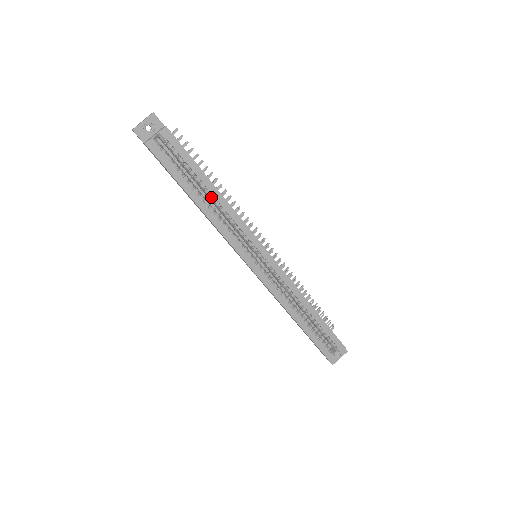
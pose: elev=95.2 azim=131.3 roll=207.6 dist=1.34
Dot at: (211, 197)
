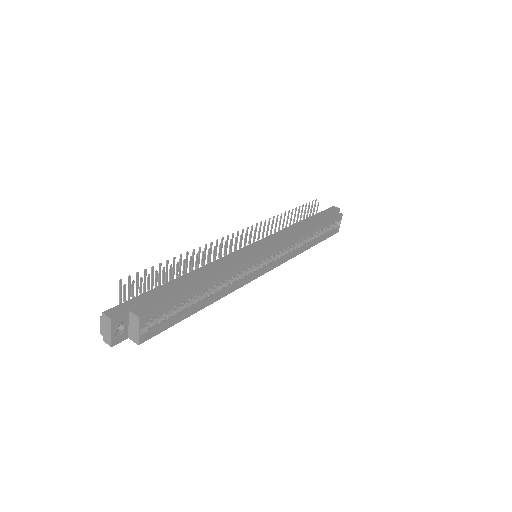
Dot at: occluded
